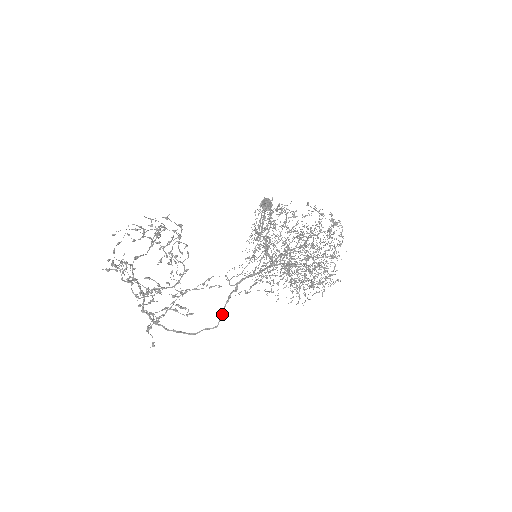
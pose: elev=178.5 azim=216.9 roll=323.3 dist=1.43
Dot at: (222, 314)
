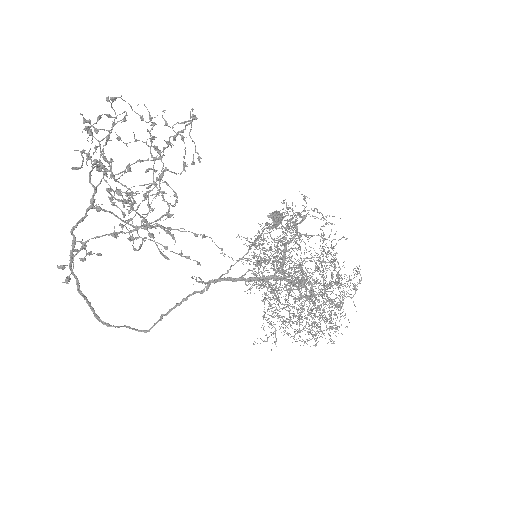
Dot at: (162, 318)
